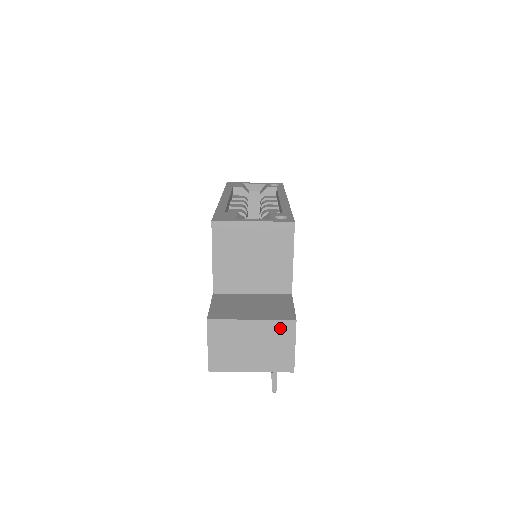
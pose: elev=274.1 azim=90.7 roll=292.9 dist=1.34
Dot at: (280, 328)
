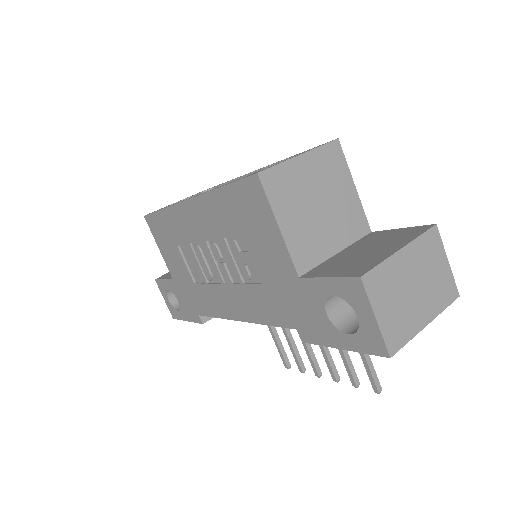
Dot at: (428, 244)
